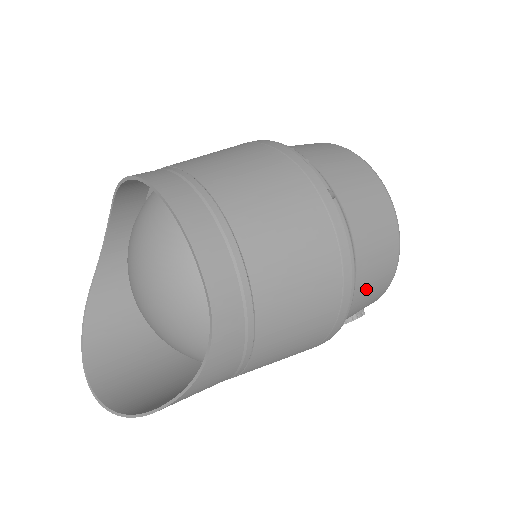
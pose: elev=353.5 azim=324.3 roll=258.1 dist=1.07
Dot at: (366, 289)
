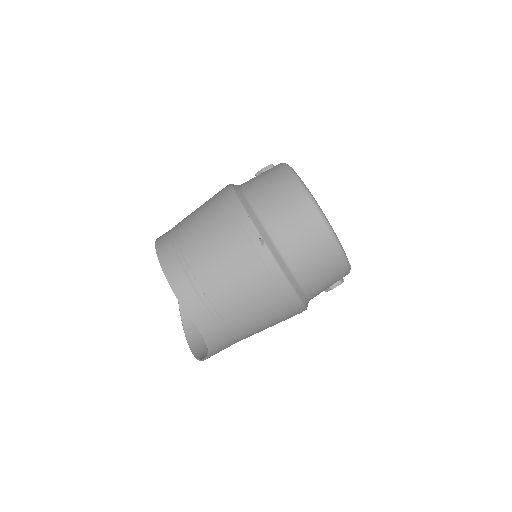
Dot at: (317, 282)
